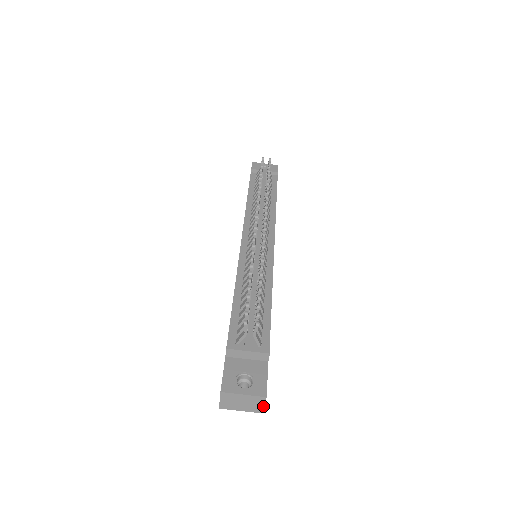
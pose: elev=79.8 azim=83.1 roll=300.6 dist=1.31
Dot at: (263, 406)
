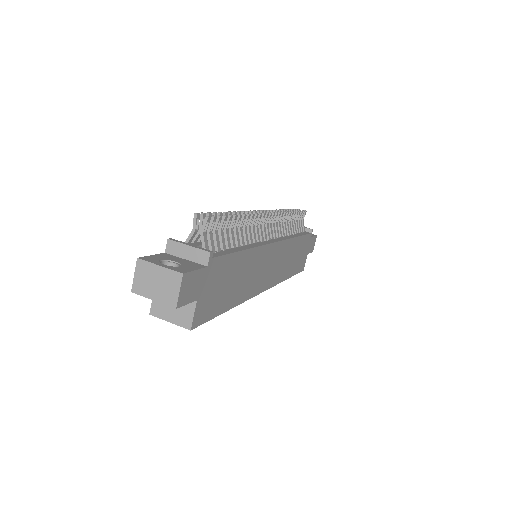
Dot at: (178, 293)
